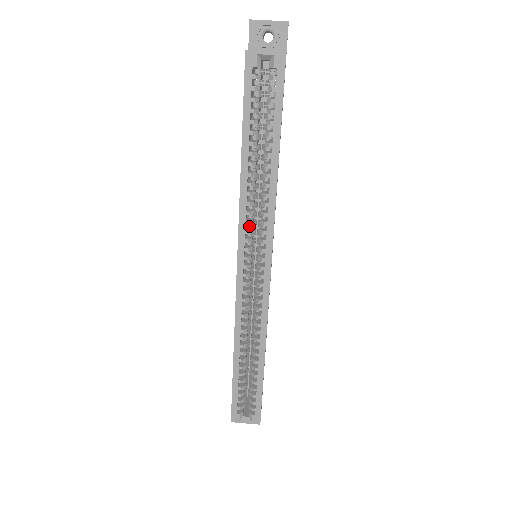
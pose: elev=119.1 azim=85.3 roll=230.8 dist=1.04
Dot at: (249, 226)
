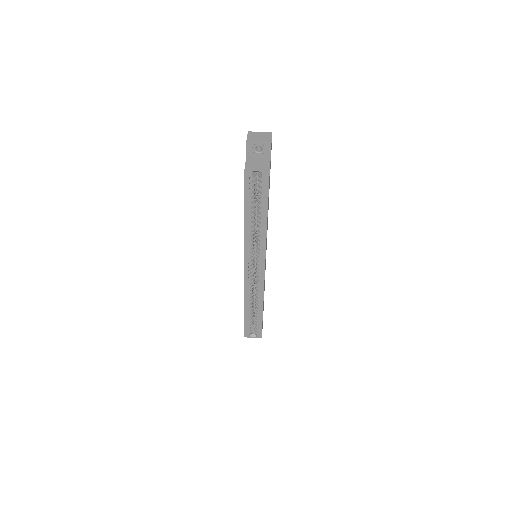
Dot at: (251, 249)
